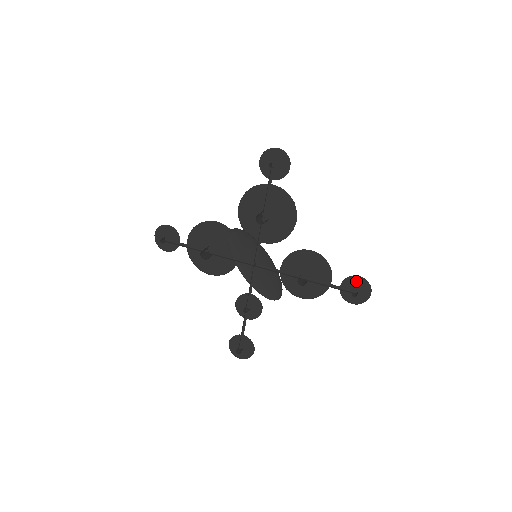
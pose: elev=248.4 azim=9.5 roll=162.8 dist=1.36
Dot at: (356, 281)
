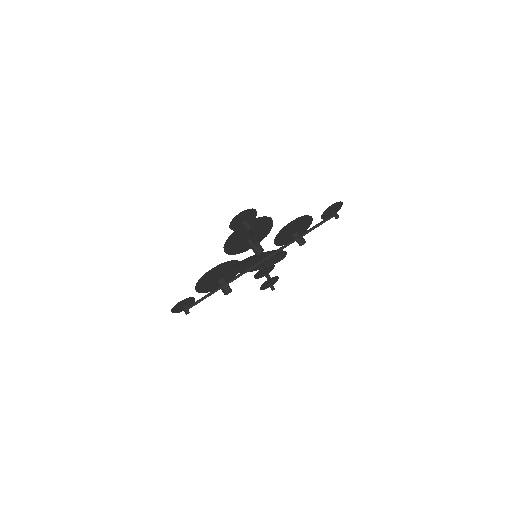
Dot at: (331, 208)
